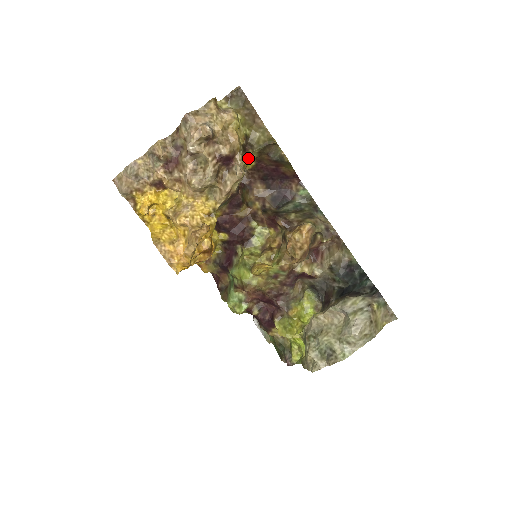
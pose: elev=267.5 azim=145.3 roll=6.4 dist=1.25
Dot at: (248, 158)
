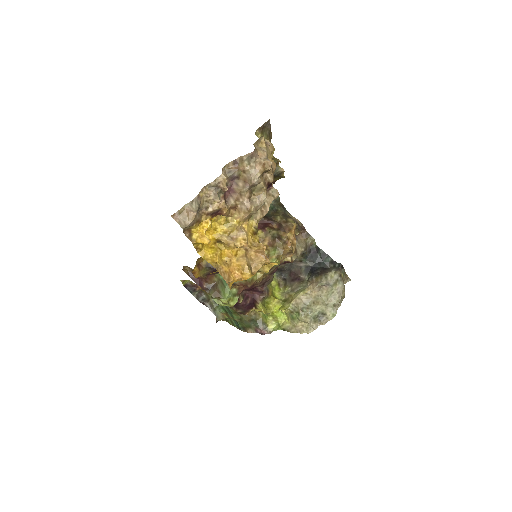
Dot at: occluded
